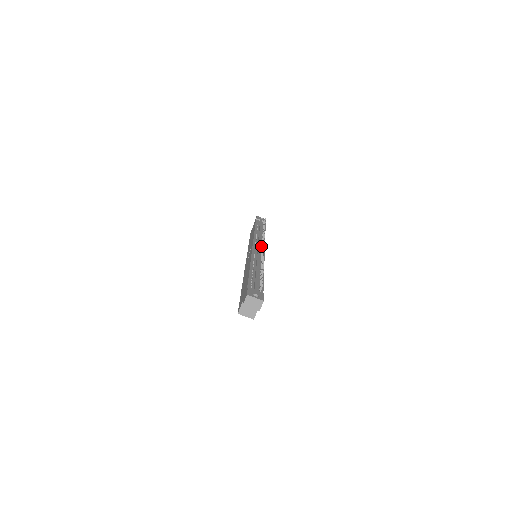
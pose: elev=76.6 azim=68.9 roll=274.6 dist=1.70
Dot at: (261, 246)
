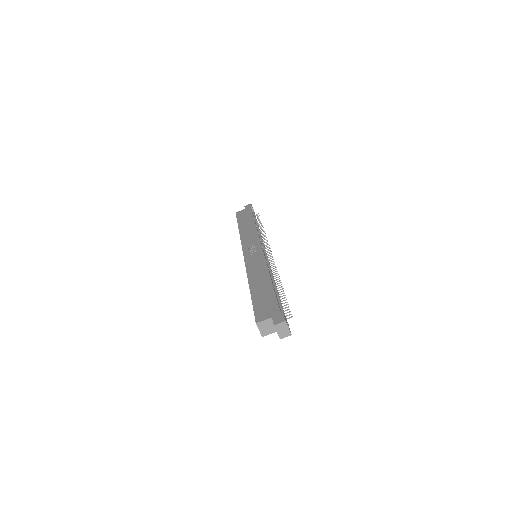
Dot at: occluded
